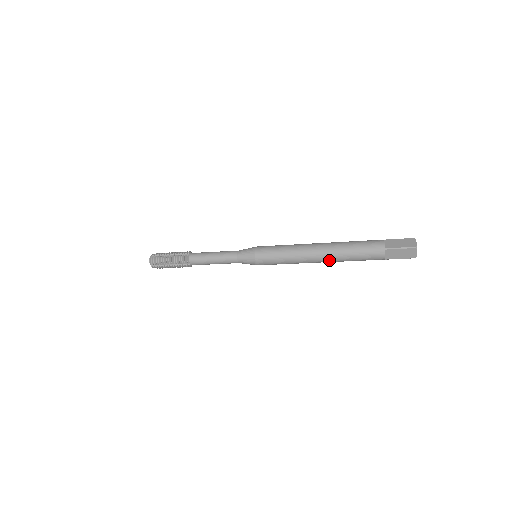
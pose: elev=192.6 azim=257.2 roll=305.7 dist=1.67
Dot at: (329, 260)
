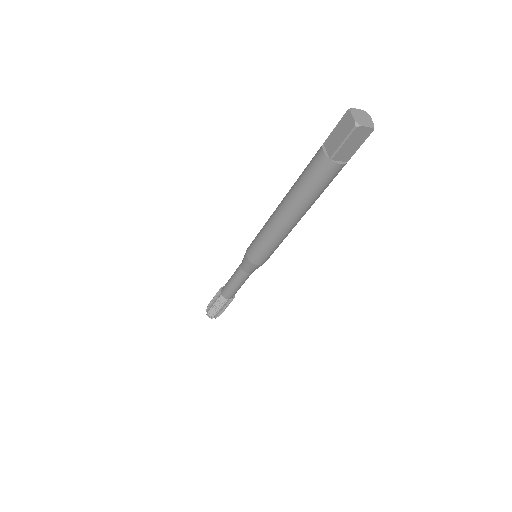
Dot at: (302, 214)
